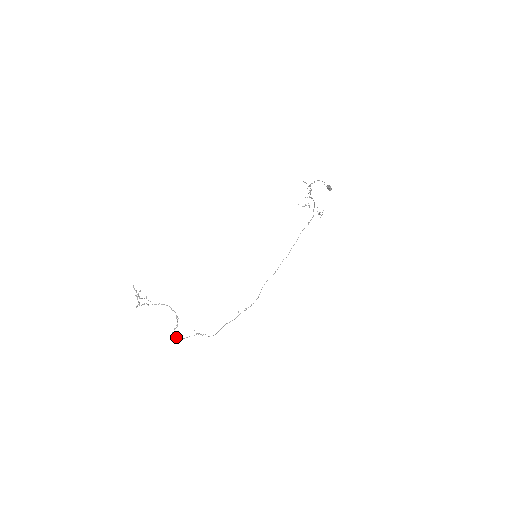
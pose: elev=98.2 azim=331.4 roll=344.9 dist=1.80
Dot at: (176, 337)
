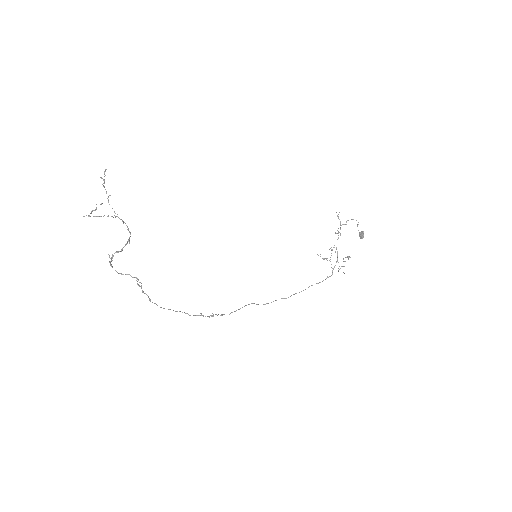
Dot at: (110, 263)
